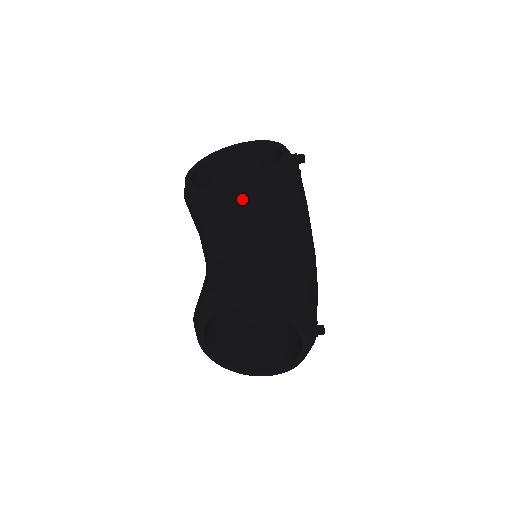
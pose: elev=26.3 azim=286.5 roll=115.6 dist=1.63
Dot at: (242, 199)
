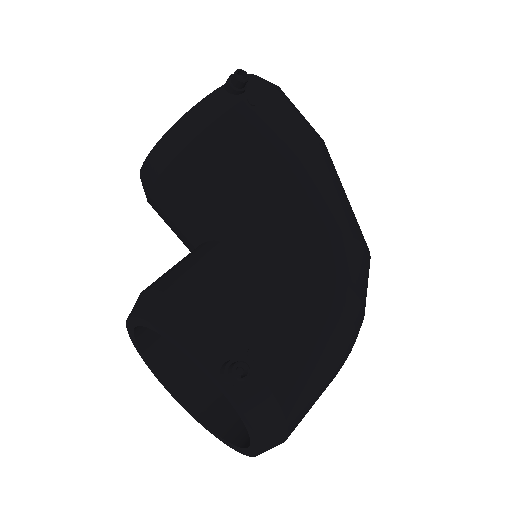
Dot at: (151, 169)
